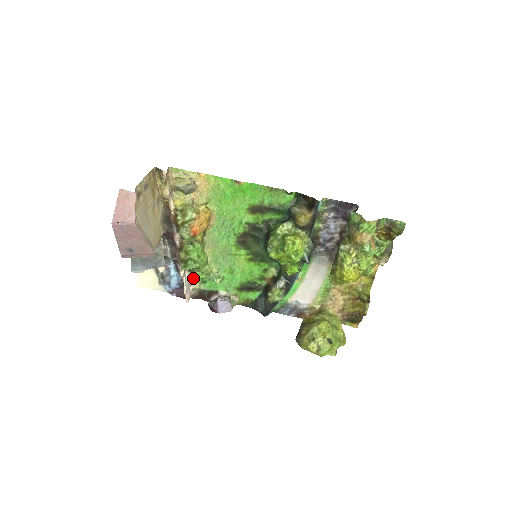
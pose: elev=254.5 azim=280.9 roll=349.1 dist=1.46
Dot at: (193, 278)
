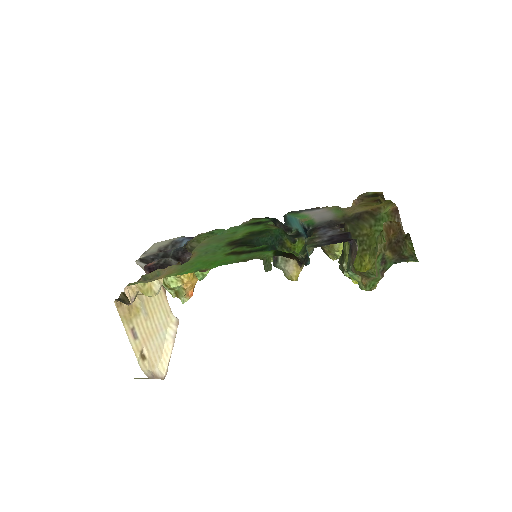
Dot at: (199, 235)
